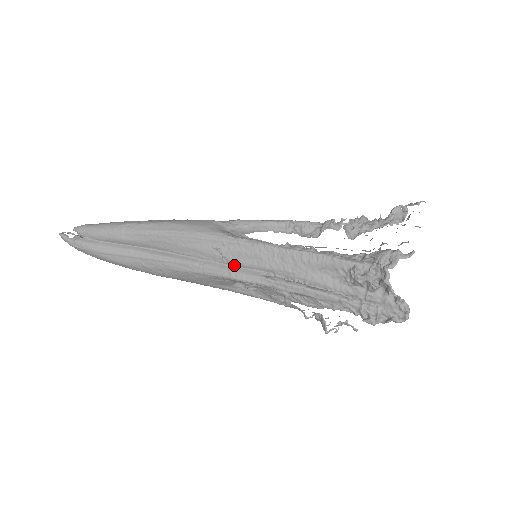
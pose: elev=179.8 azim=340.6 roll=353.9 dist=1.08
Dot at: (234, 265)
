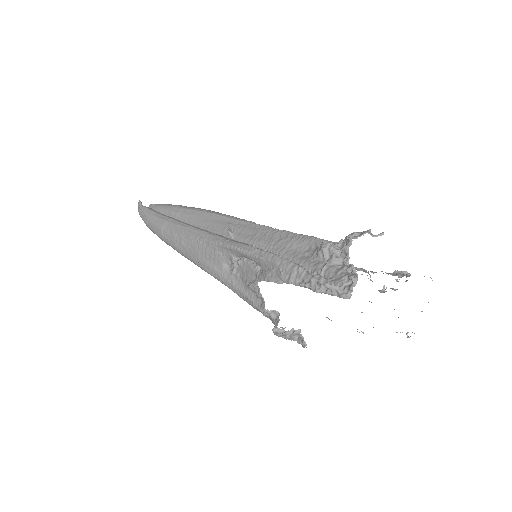
Dot at: (233, 238)
